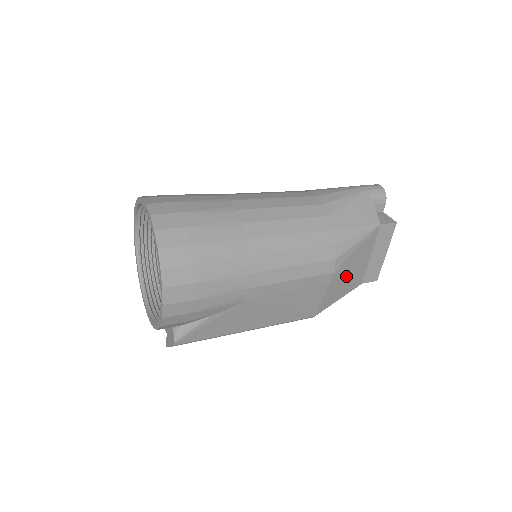
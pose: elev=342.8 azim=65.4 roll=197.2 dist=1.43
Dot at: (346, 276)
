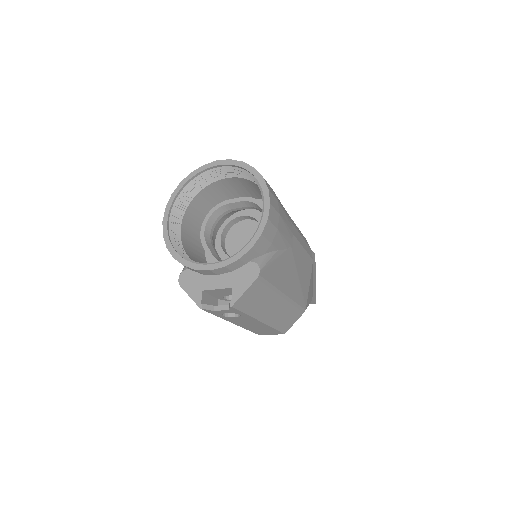
Dot at: (312, 276)
